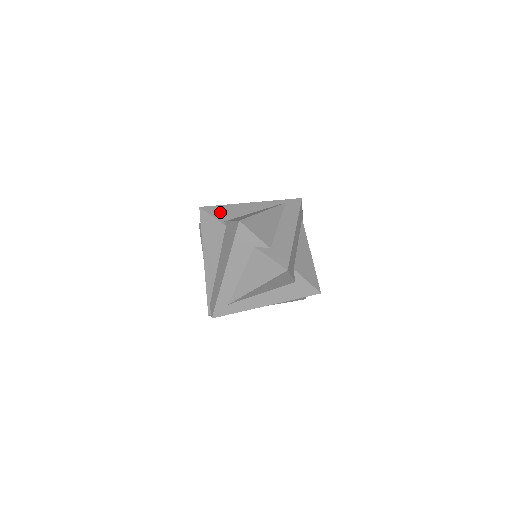
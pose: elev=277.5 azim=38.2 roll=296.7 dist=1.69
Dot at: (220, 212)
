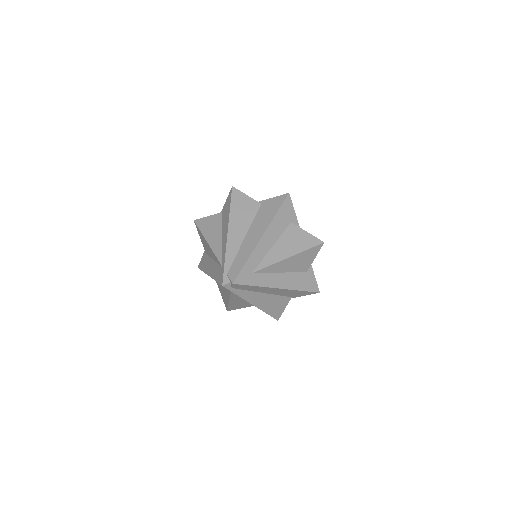
Dot at: occluded
